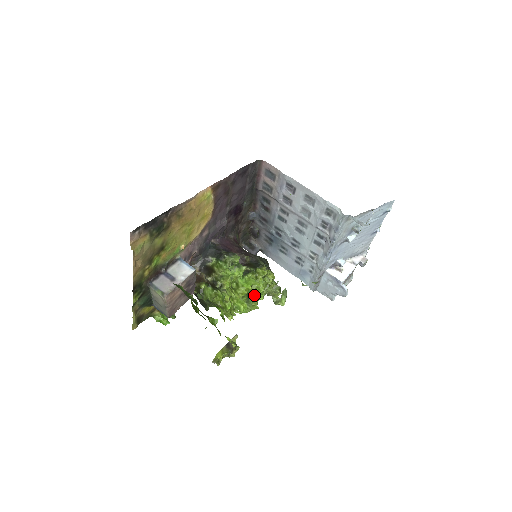
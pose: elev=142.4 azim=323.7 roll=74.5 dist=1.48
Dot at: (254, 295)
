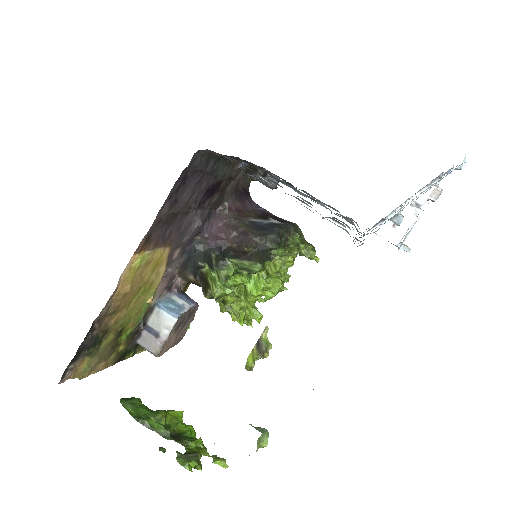
Dot at: occluded
